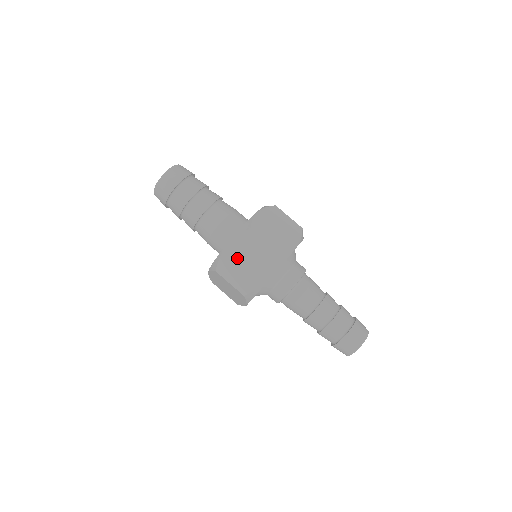
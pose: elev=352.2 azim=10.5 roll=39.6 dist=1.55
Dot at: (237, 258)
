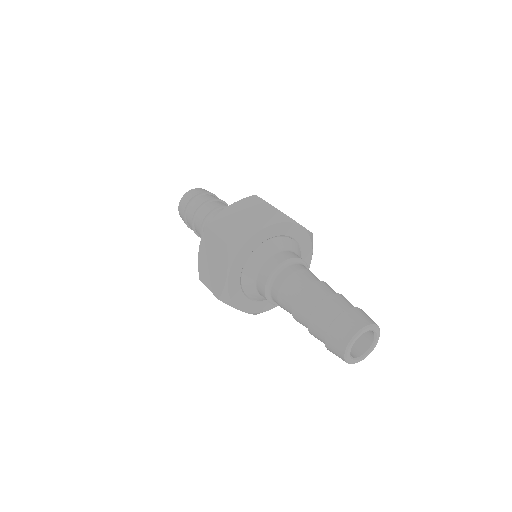
Dot at: (233, 215)
